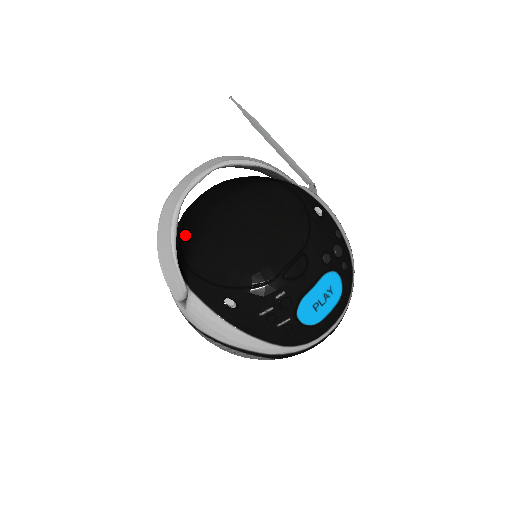
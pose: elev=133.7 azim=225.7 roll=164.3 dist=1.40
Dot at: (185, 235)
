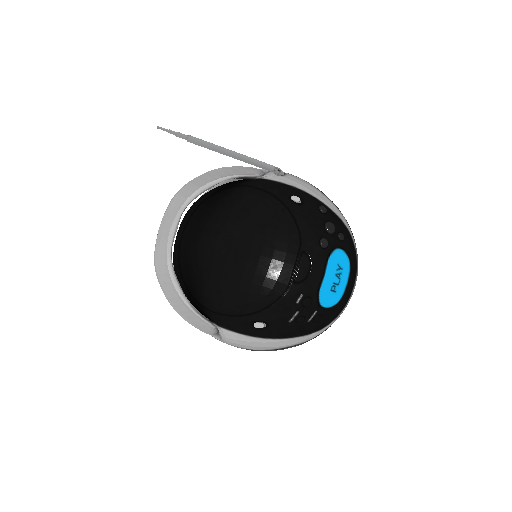
Dot at: (187, 280)
